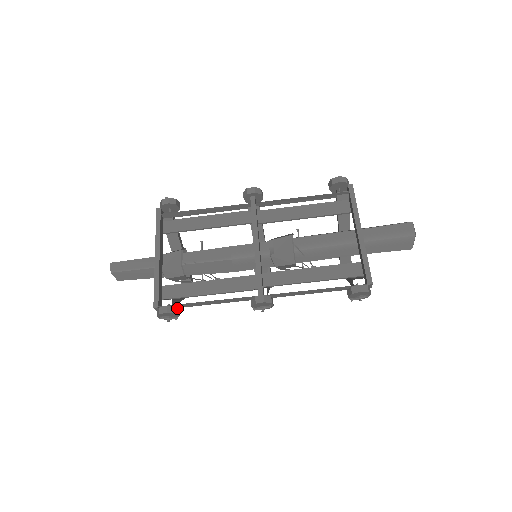
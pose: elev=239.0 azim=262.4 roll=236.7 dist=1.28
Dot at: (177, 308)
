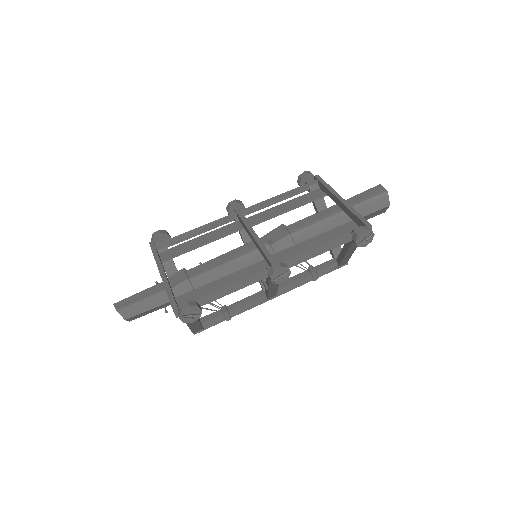
Dot at: (197, 304)
